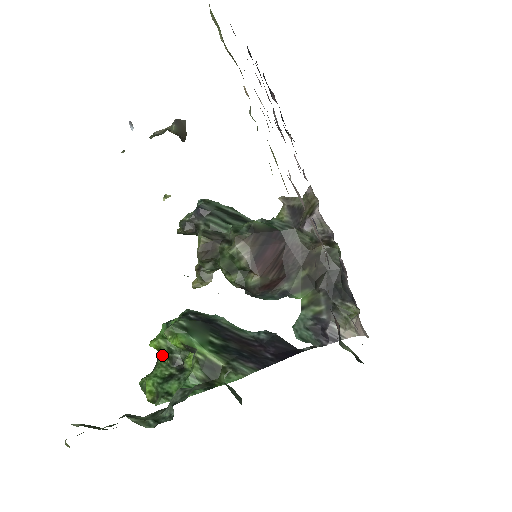
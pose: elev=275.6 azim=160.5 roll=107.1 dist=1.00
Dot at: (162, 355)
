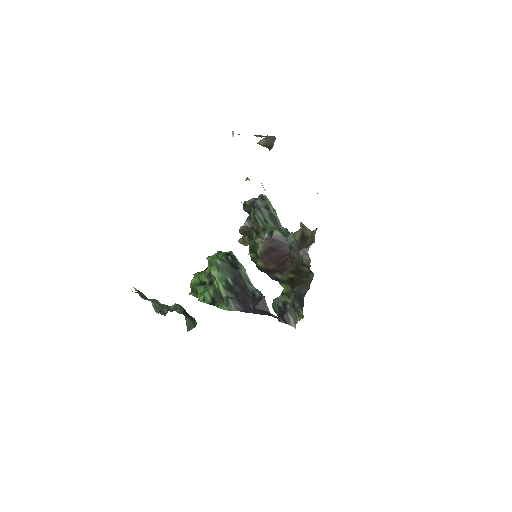
Dot at: occluded
